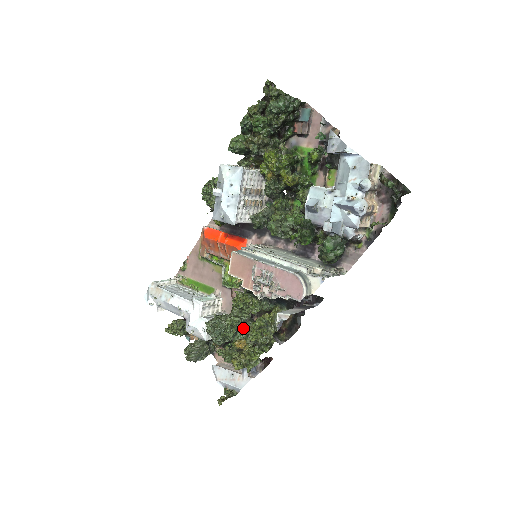
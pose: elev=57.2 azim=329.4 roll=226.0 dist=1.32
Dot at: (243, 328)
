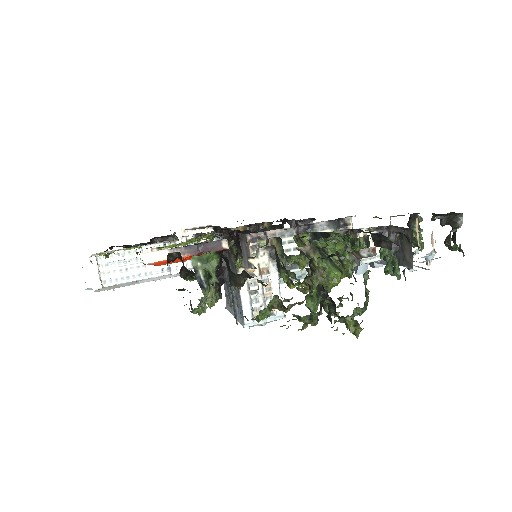
Dot at: occluded
